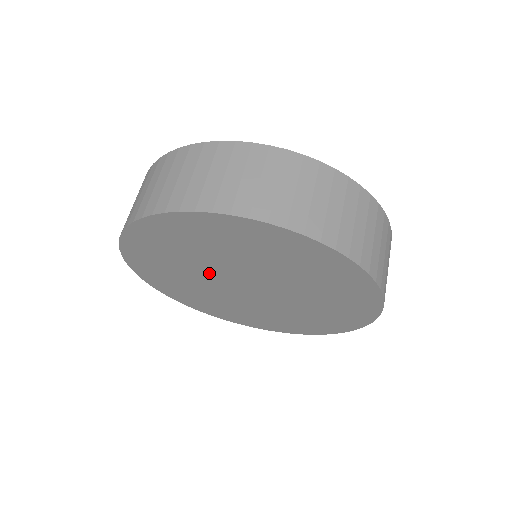
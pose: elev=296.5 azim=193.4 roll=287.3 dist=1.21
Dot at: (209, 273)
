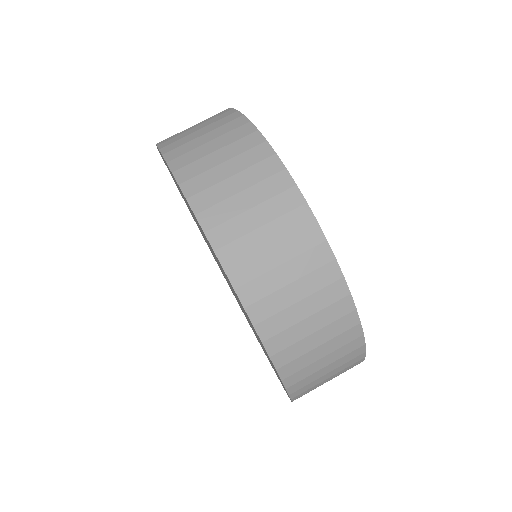
Dot at: occluded
